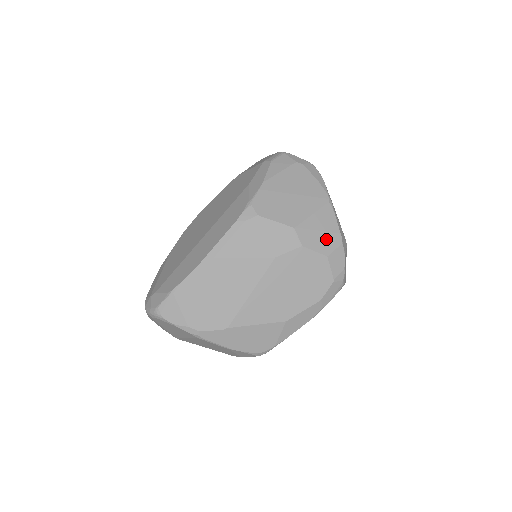
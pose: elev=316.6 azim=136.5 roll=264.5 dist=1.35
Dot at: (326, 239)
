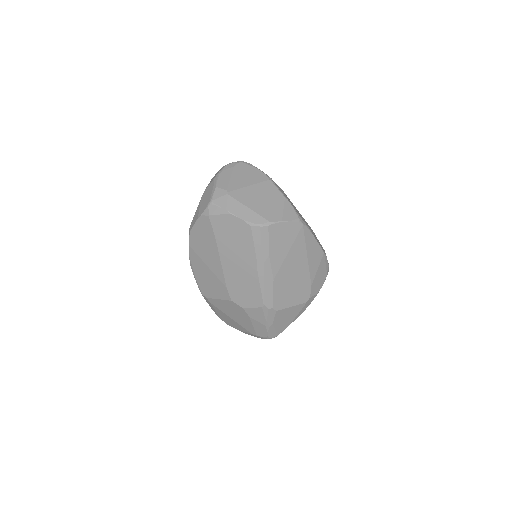
Dot at: occluded
